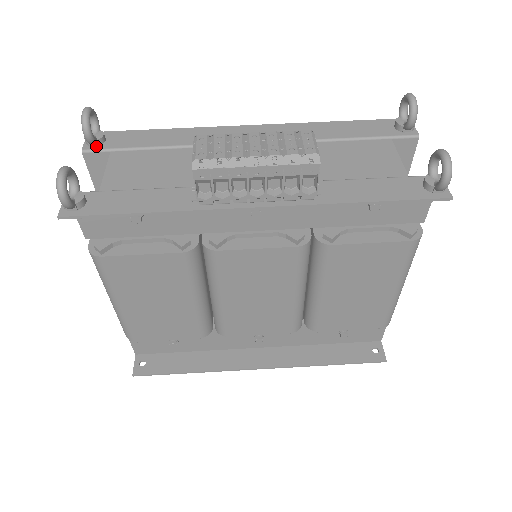
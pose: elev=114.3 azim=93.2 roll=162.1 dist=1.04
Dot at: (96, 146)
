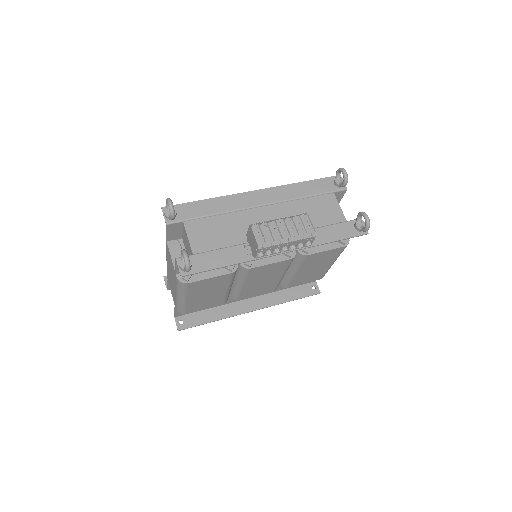
Dot at: occluded
